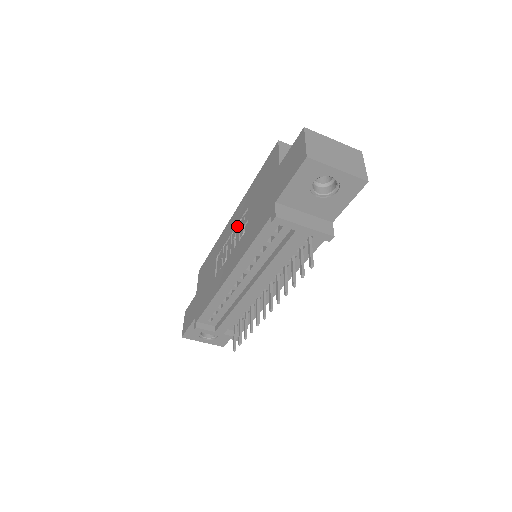
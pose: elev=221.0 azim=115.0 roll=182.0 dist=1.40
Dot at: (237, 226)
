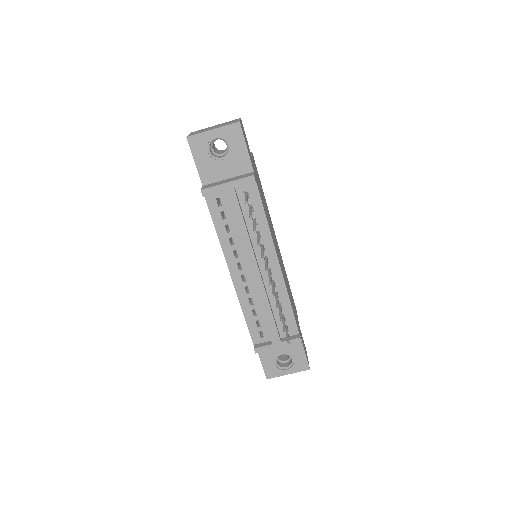
Dot at: occluded
